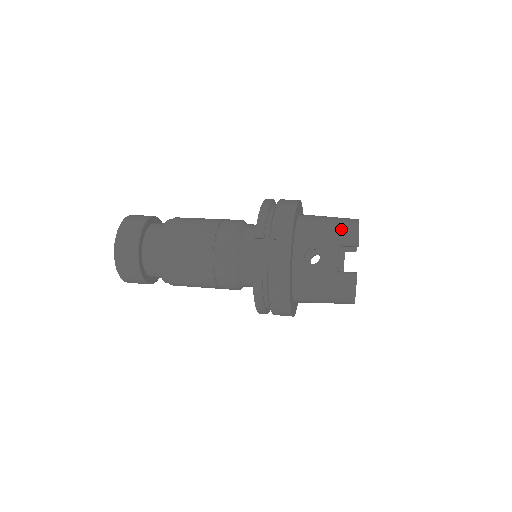
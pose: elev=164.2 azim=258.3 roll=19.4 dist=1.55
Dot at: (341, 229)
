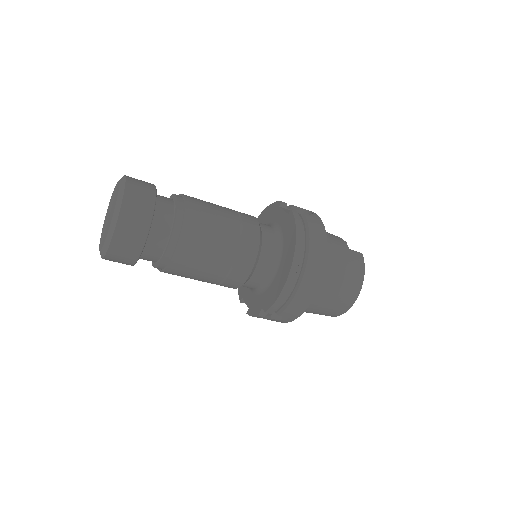
Dot at: occluded
